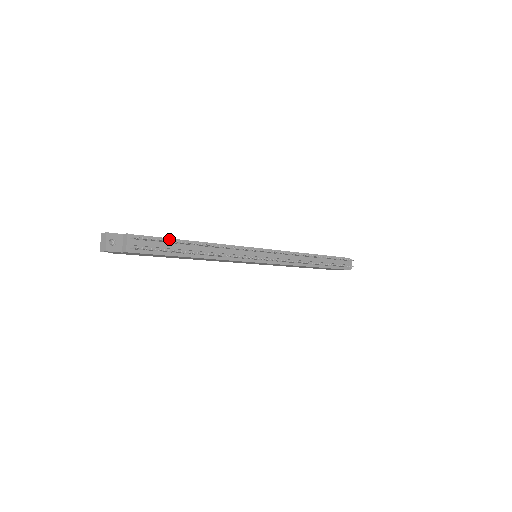
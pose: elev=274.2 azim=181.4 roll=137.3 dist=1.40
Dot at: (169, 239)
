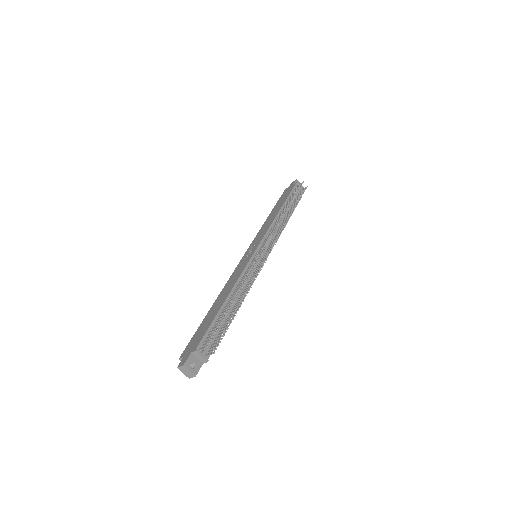
Dot at: (214, 319)
